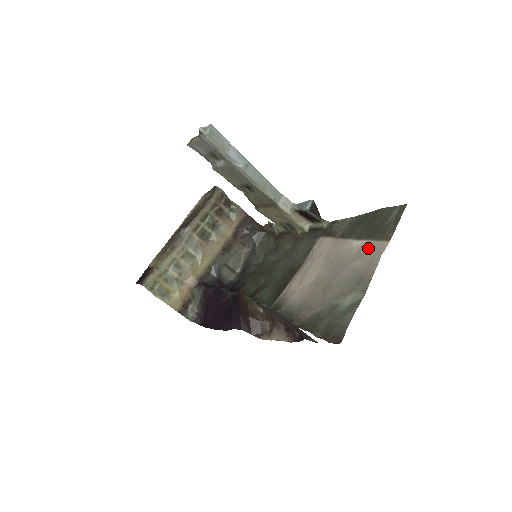
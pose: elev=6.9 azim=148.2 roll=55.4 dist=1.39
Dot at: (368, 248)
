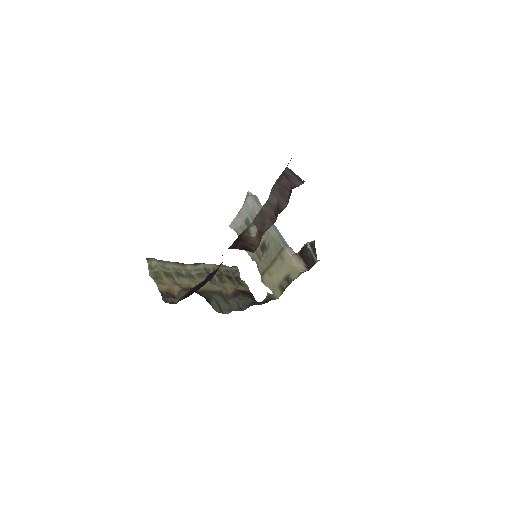
Dot at: occluded
